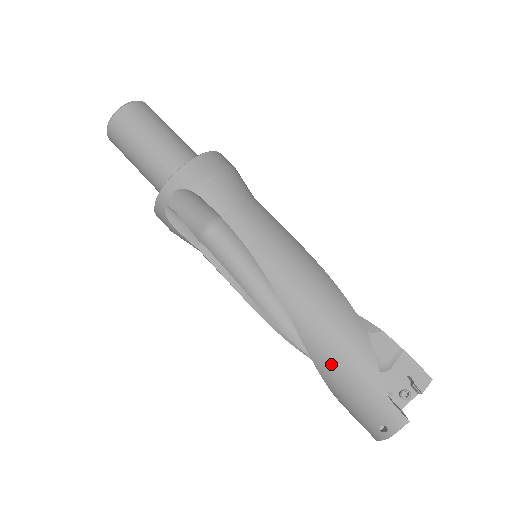
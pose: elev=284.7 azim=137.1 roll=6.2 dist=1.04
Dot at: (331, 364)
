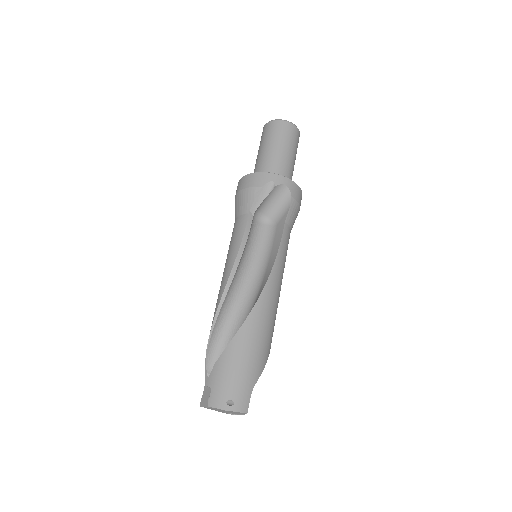
Dot at: (248, 343)
